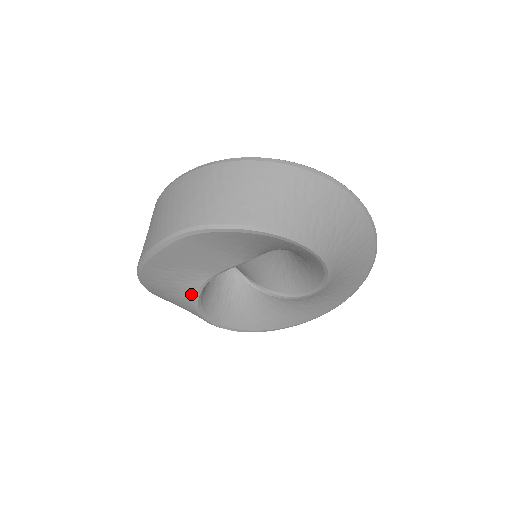
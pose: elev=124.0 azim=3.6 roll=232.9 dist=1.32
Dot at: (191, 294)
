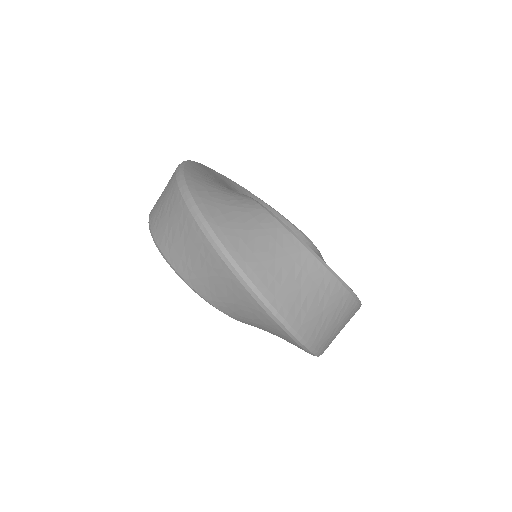
Dot at: occluded
